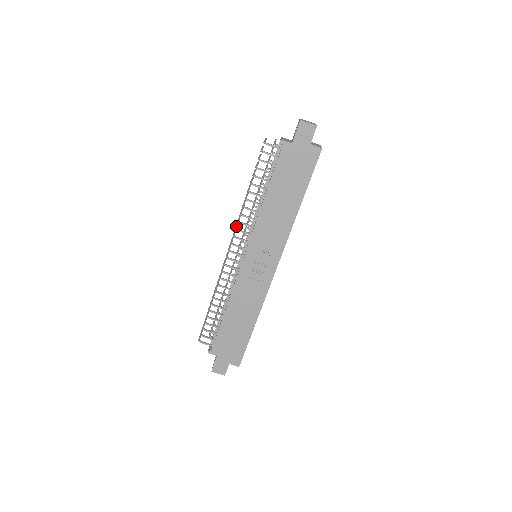
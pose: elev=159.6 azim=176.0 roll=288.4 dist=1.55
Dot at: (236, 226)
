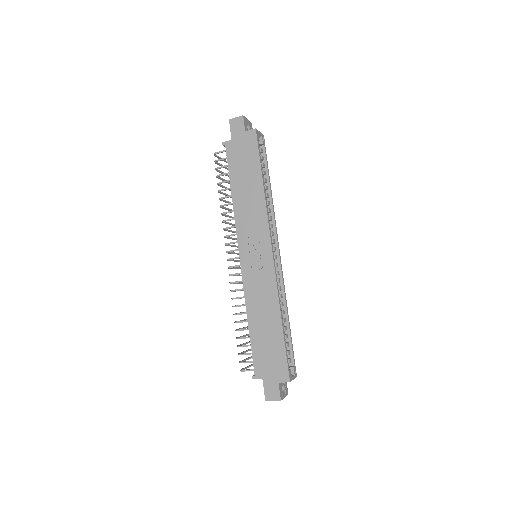
Dot at: occluded
